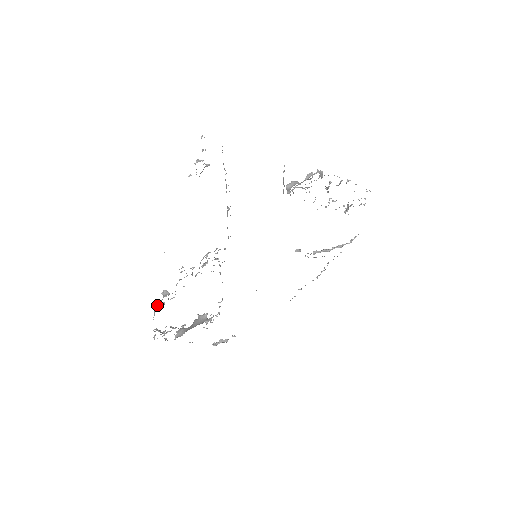
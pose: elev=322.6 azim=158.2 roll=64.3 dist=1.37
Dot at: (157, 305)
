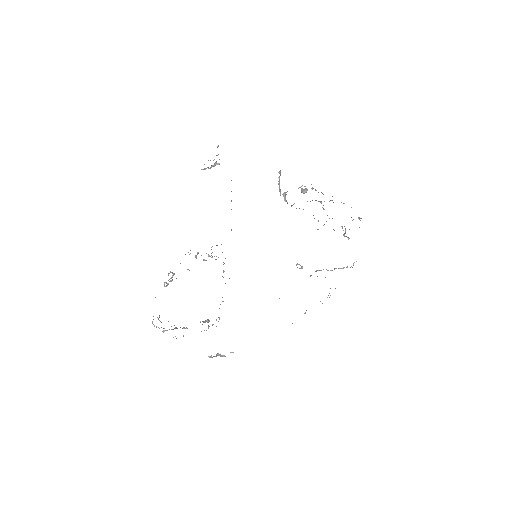
Dot at: occluded
